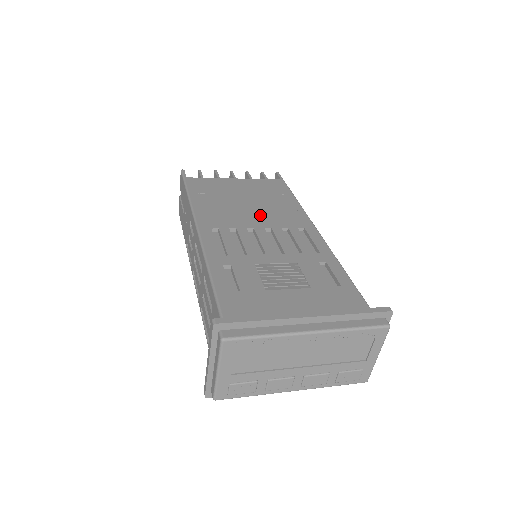
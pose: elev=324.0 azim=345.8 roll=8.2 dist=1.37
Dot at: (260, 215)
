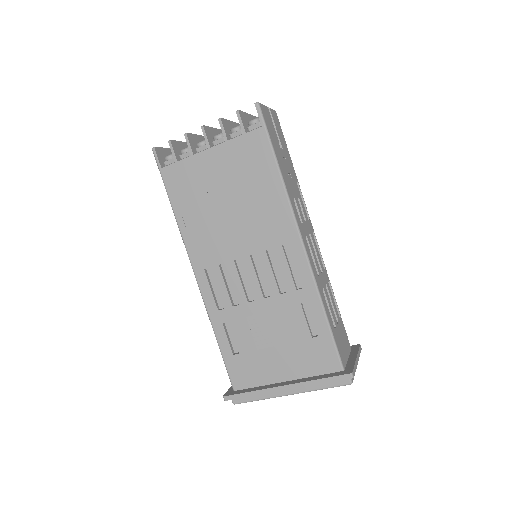
Dot at: (244, 231)
